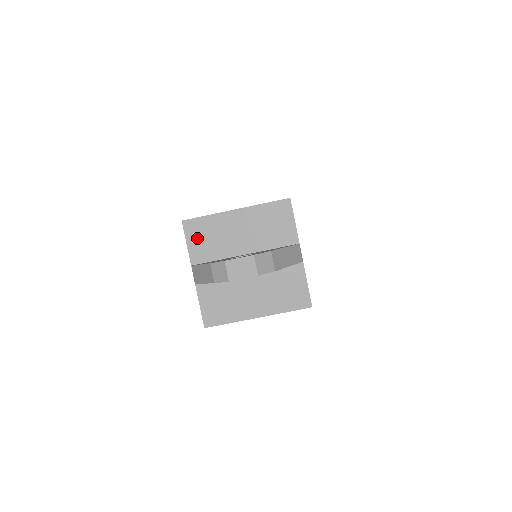
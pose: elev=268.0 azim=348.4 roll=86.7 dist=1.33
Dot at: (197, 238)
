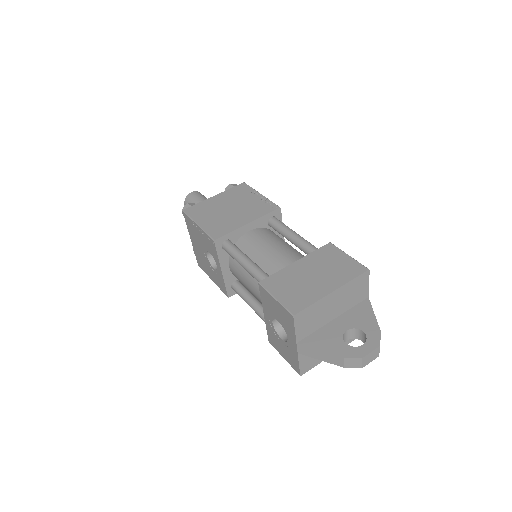
Dot at: (303, 323)
